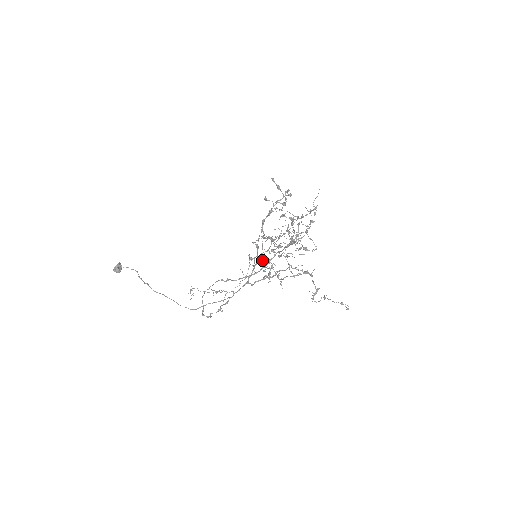
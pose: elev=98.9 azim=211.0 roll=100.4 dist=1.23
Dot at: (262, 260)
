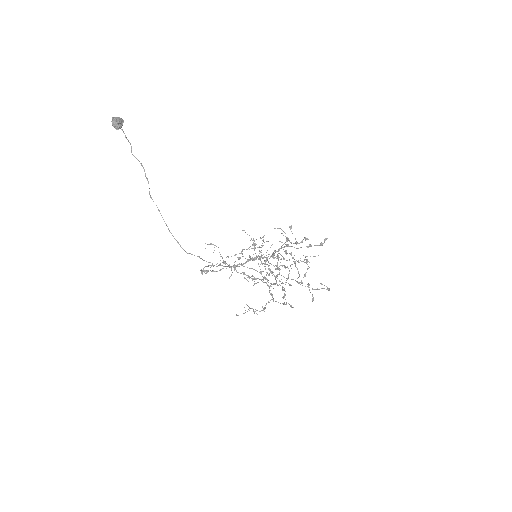
Dot at: (272, 272)
